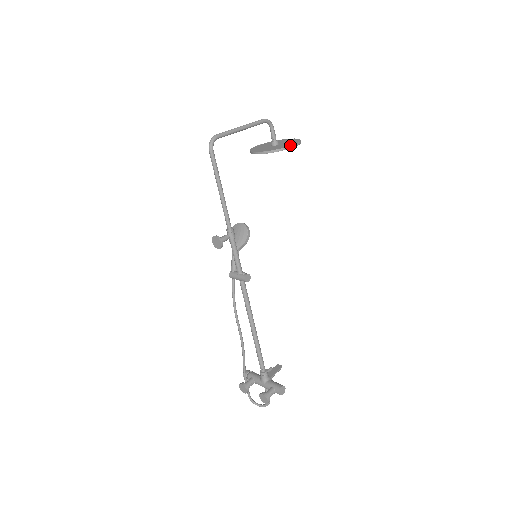
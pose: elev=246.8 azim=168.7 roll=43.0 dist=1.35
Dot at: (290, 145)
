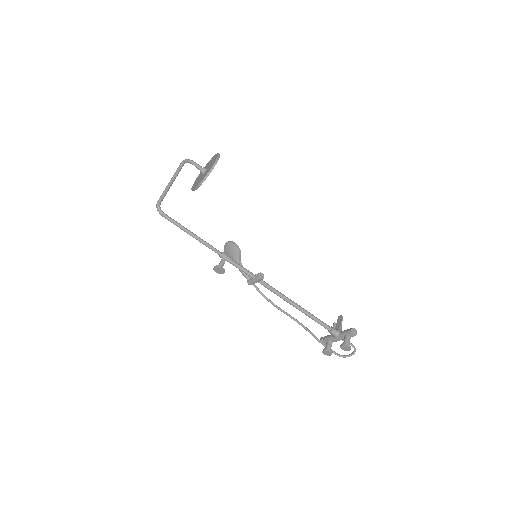
Dot at: (213, 164)
